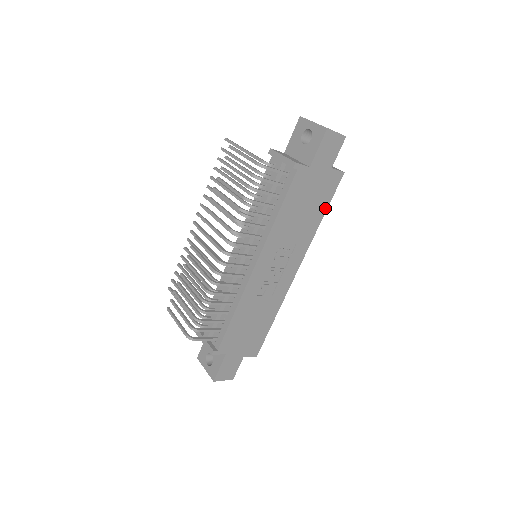
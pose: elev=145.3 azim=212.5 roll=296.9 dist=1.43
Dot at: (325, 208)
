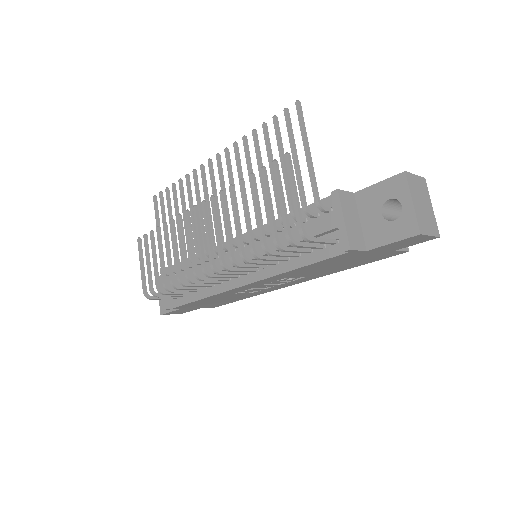
Dot at: (360, 264)
